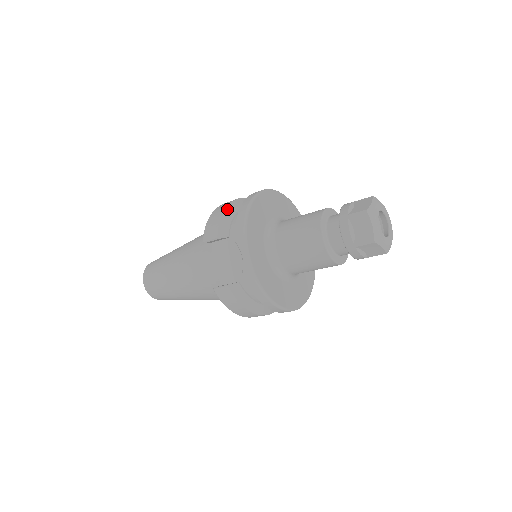
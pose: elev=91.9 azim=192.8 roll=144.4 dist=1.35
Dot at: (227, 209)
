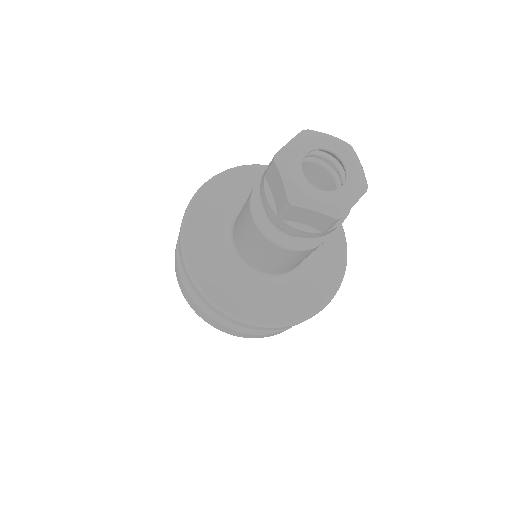
Dot at: occluded
